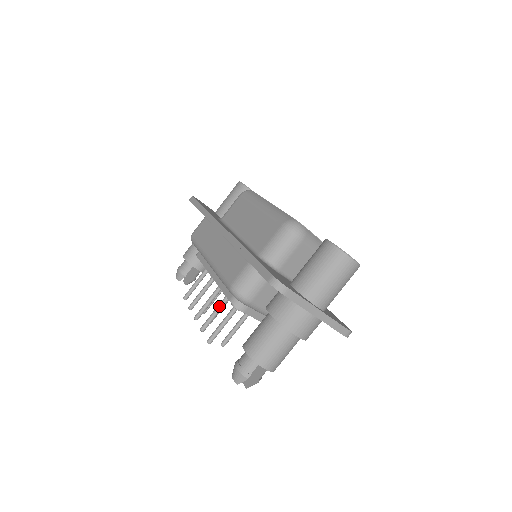
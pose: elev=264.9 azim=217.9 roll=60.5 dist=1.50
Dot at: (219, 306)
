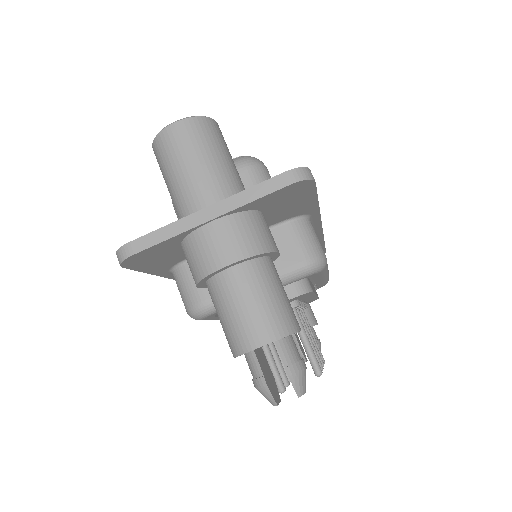
Dot at: occluded
